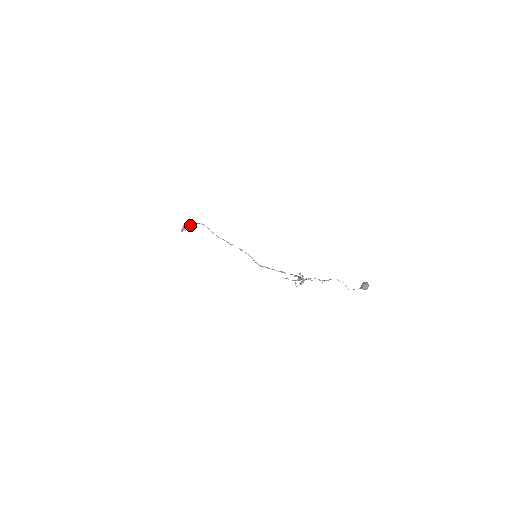
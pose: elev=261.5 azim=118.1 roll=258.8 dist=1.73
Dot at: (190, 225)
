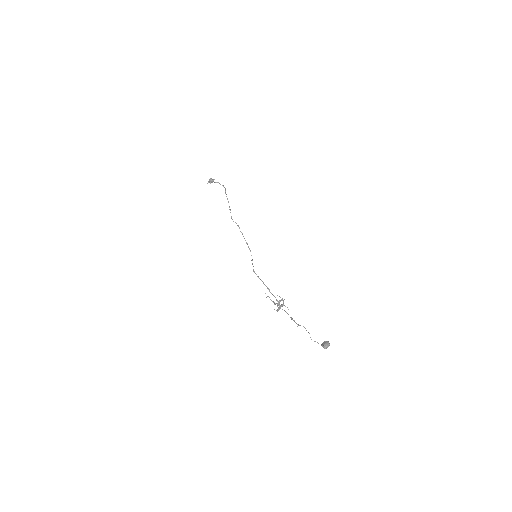
Dot at: (217, 182)
